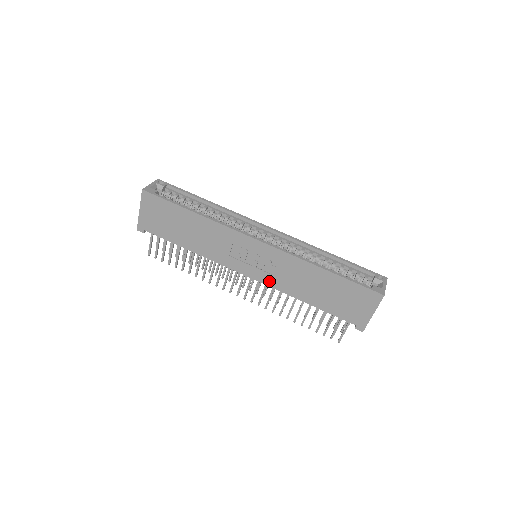
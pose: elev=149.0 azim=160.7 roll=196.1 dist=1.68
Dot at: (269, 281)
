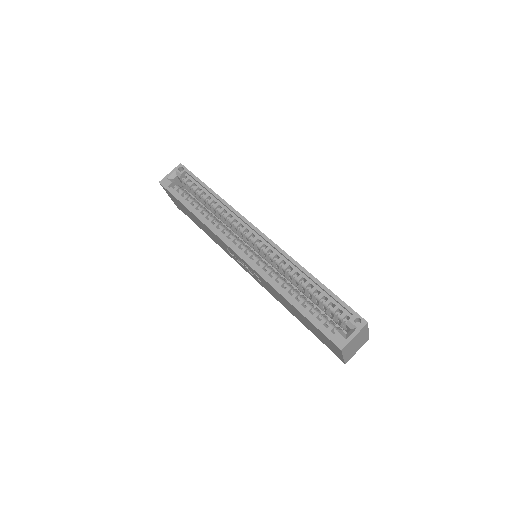
Dot at: (263, 286)
